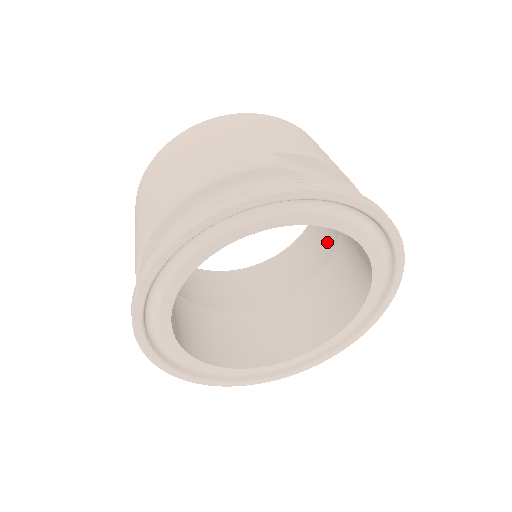
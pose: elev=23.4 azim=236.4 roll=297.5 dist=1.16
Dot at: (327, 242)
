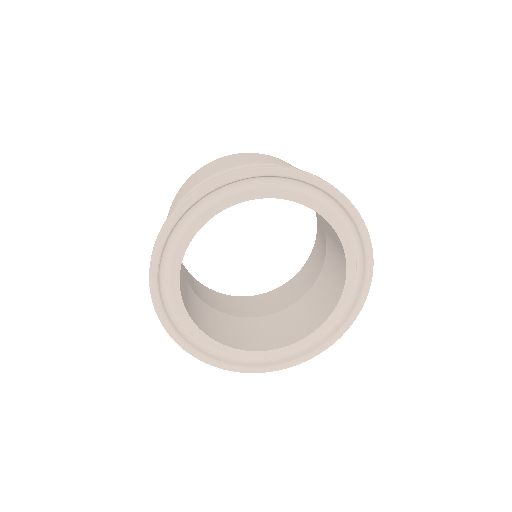
Dot at: (312, 276)
